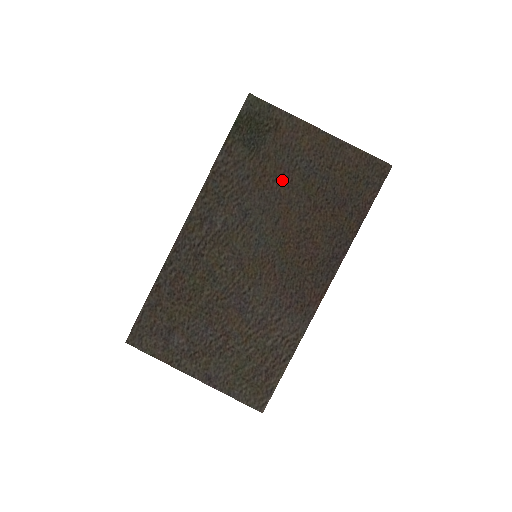
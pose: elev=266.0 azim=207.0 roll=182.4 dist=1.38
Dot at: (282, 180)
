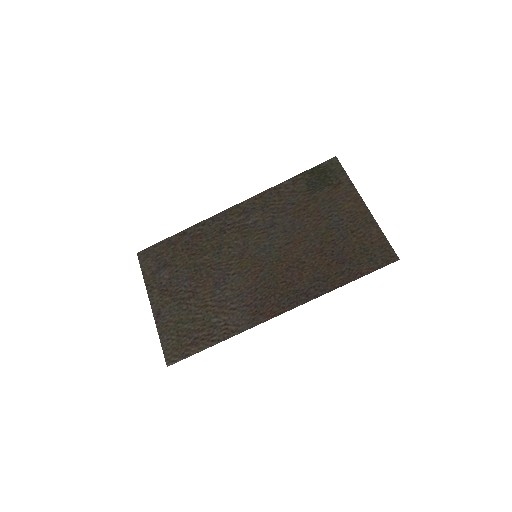
Dot at: (313, 220)
